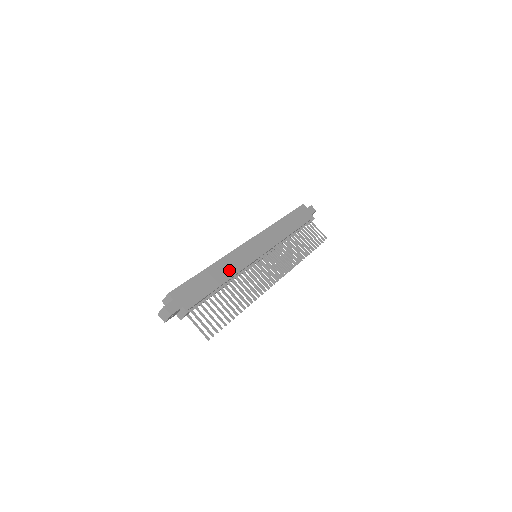
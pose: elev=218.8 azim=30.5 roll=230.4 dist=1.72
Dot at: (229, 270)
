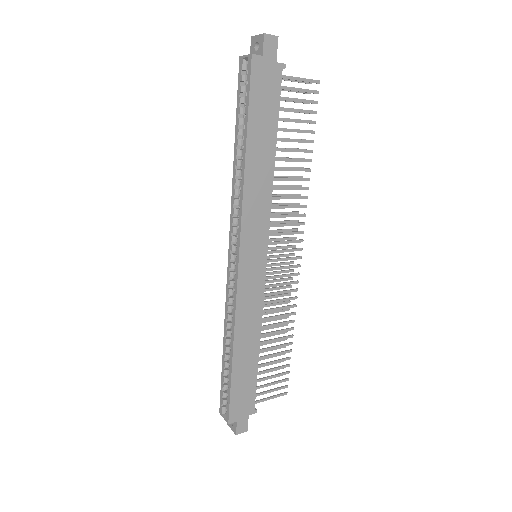
Dot at: (252, 329)
